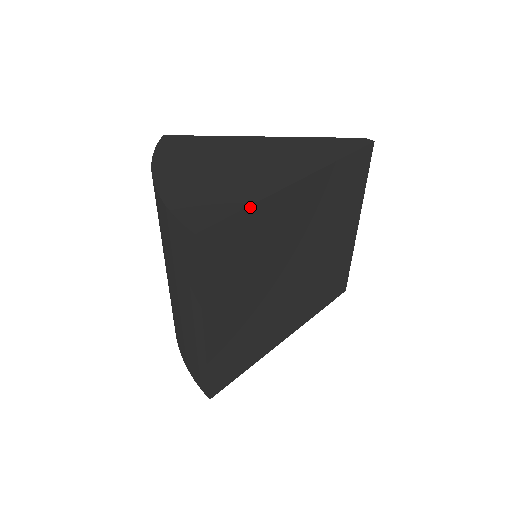
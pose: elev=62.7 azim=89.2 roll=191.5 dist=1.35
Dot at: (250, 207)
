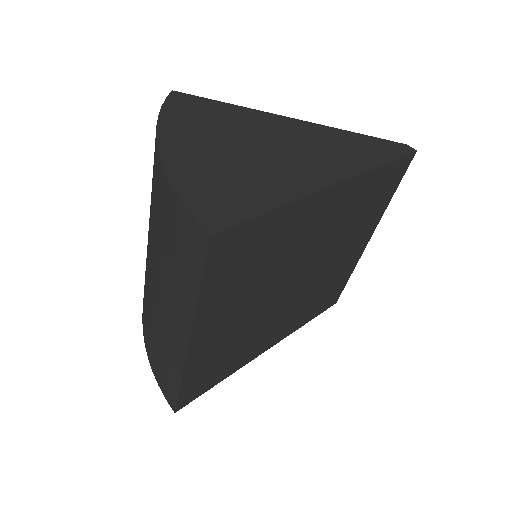
Dot at: (278, 209)
